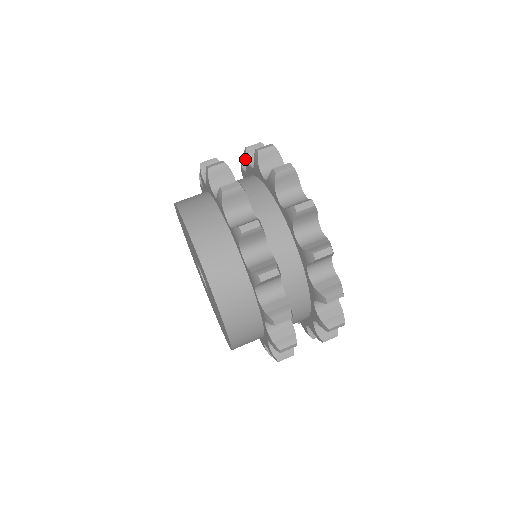
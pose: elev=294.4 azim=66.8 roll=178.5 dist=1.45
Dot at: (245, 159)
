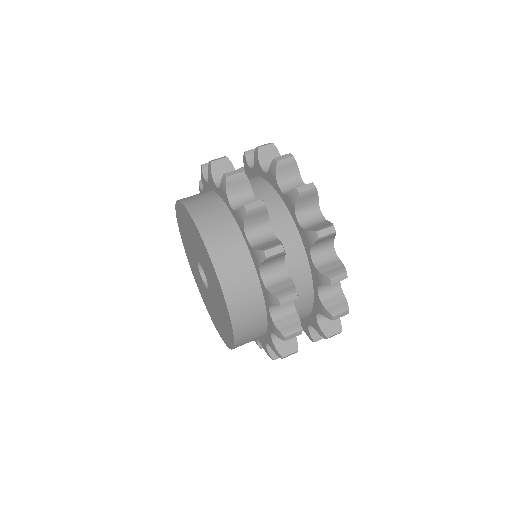
Dot at: occluded
